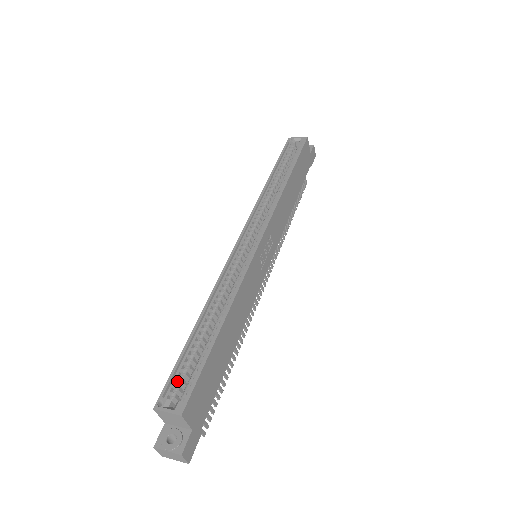
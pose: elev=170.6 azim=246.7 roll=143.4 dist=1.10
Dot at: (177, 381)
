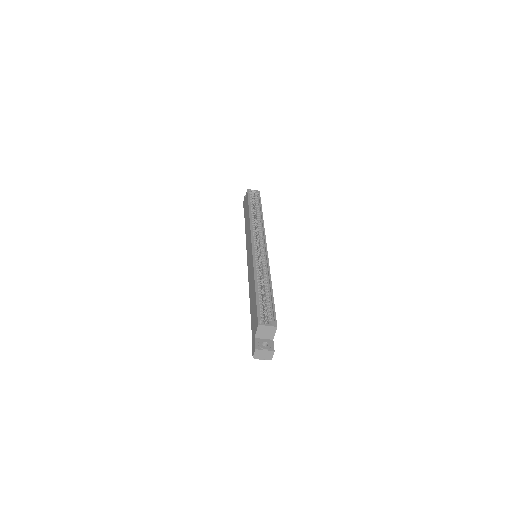
Dot at: (259, 313)
